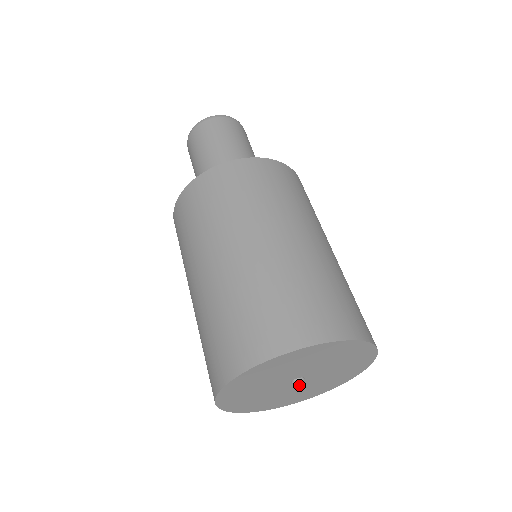
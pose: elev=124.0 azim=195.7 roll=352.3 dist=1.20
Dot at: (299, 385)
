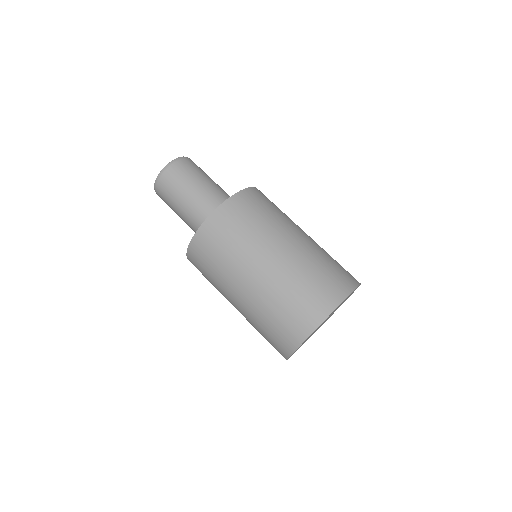
Dot at: occluded
